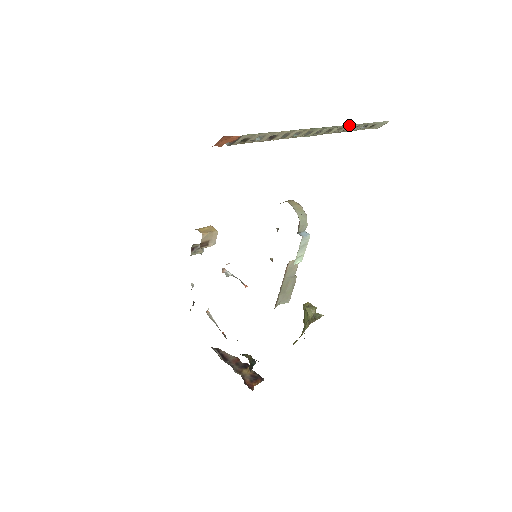
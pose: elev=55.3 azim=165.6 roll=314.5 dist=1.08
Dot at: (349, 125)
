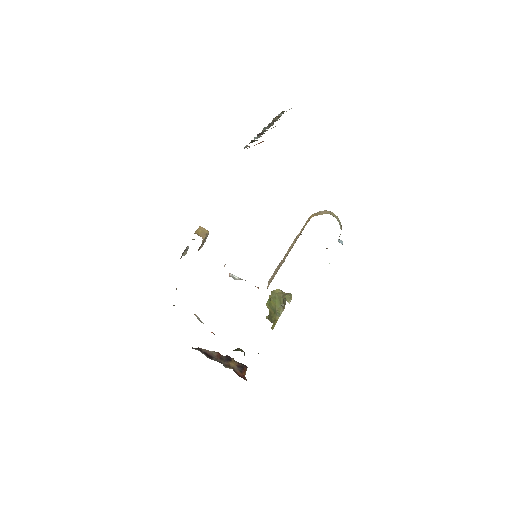
Dot at: occluded
